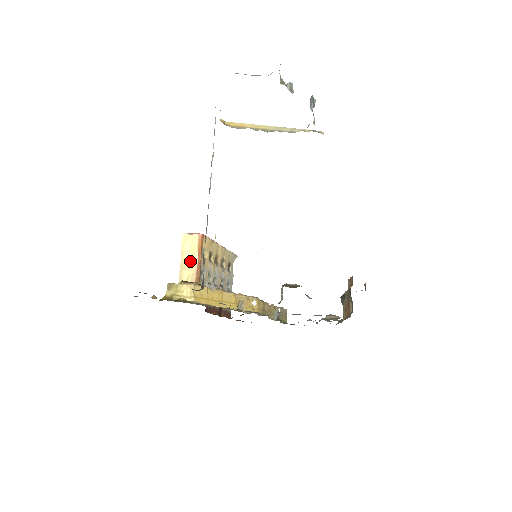
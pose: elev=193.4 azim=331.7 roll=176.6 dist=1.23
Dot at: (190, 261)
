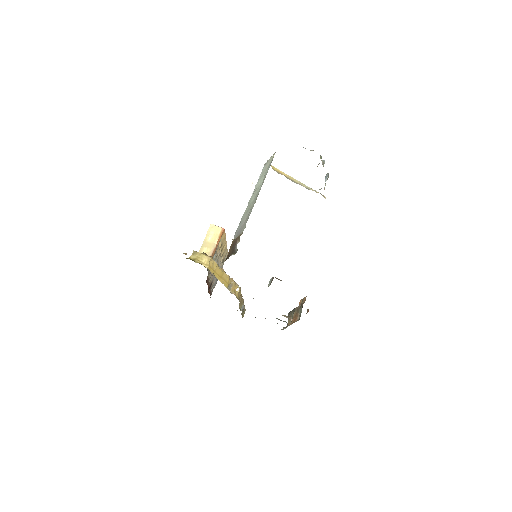
Dot at: (211, 243)
